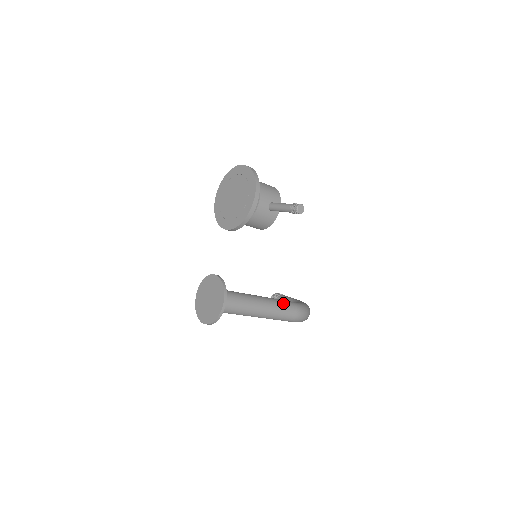
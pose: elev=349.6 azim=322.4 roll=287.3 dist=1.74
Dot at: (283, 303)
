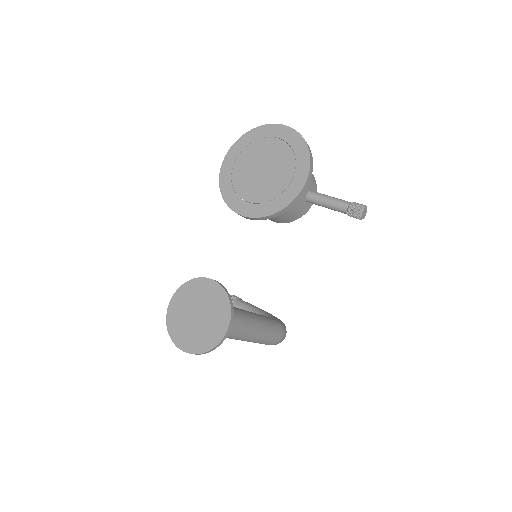
Dot at: (271, 322)
